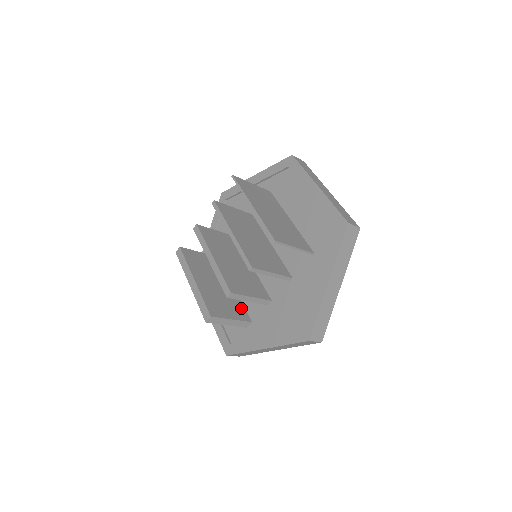
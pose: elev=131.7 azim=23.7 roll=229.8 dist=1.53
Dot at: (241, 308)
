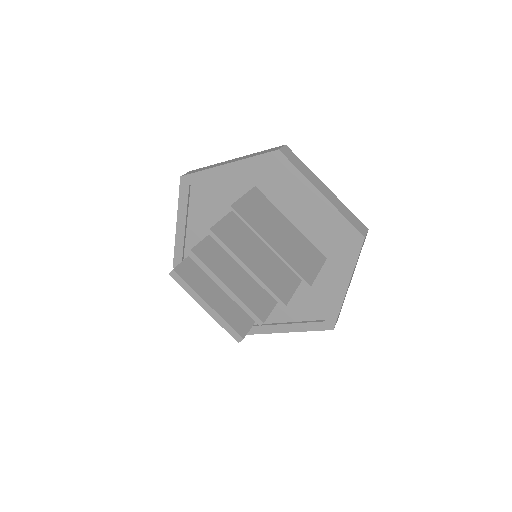
Dot at: occluded
